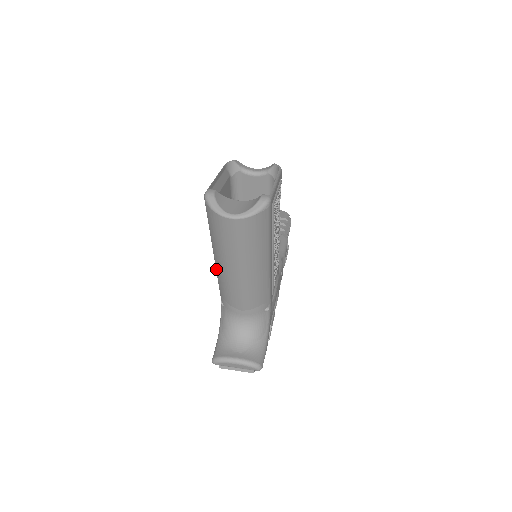
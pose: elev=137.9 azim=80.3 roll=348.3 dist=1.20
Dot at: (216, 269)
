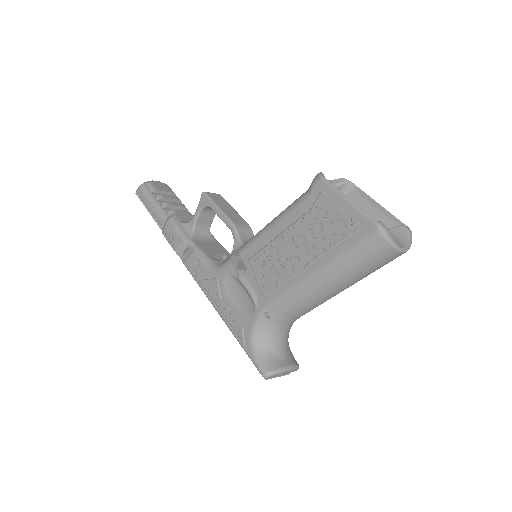
Dot at: (303, 287)
